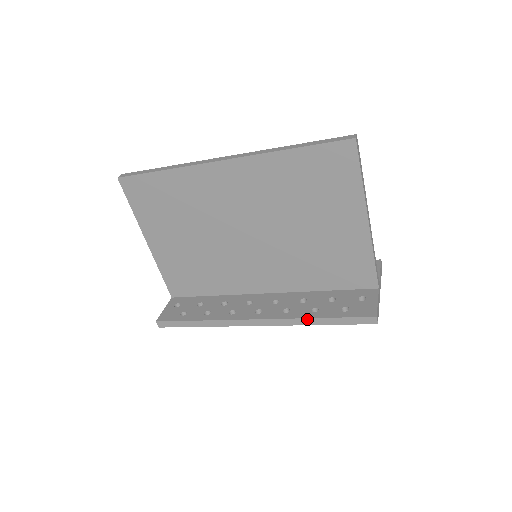
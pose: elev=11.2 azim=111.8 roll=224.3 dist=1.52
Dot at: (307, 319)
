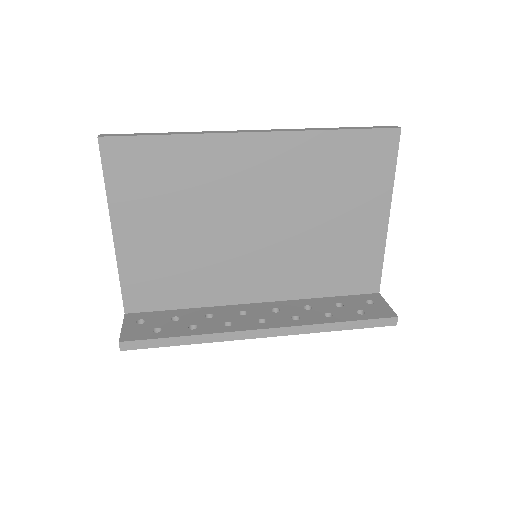
Dot at: (326, 324)
